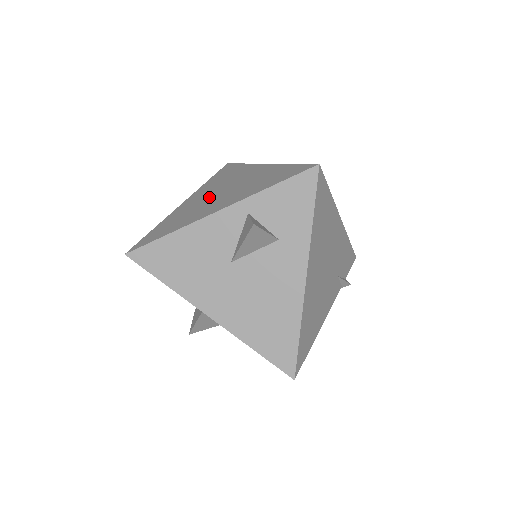
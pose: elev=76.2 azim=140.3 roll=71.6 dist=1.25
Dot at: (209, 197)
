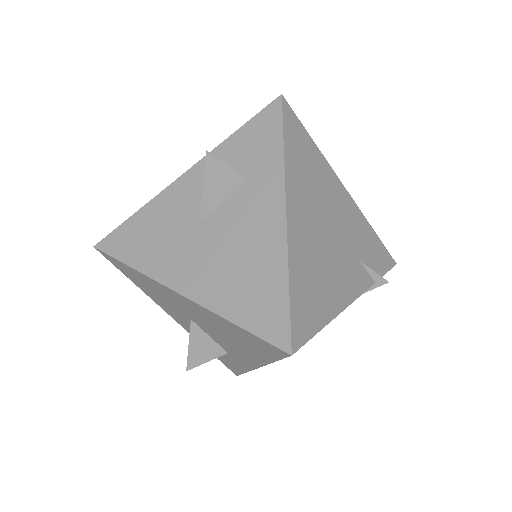
Dot at: occluded
